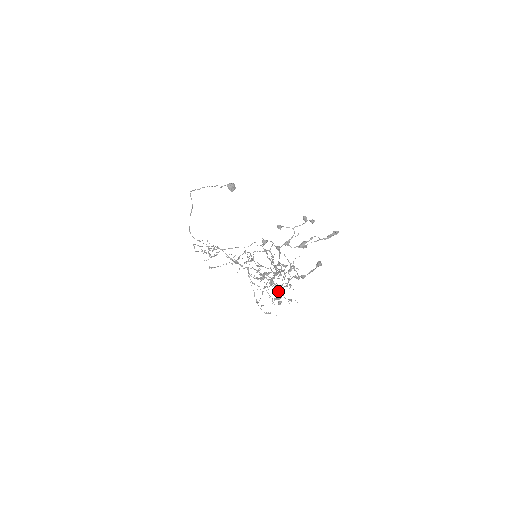
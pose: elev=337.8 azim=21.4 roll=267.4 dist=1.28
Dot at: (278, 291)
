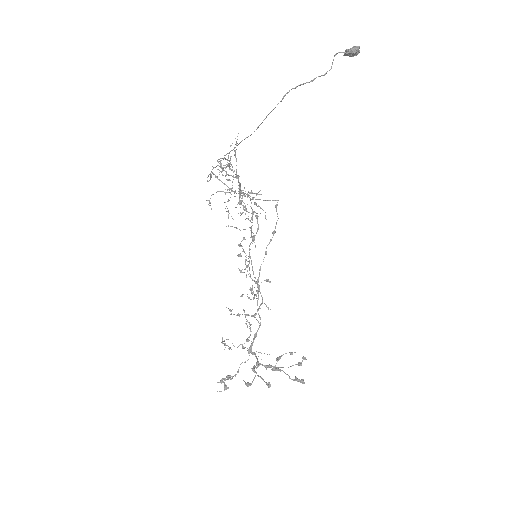
Dot at: (240, 296)
